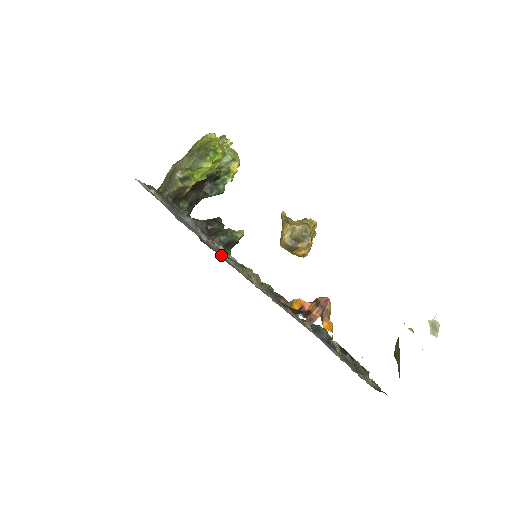
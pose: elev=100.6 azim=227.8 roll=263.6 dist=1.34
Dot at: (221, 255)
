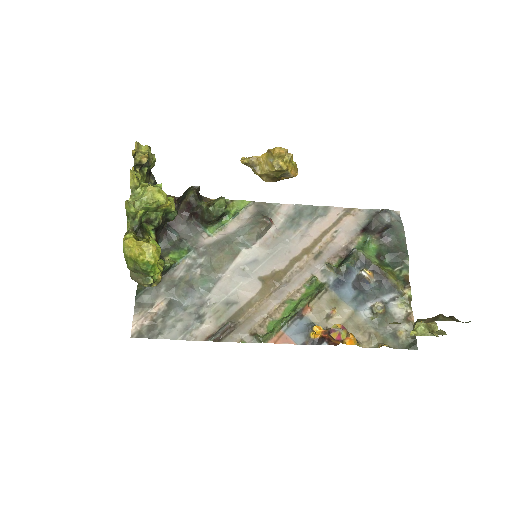
Dot at: (238, 336)
